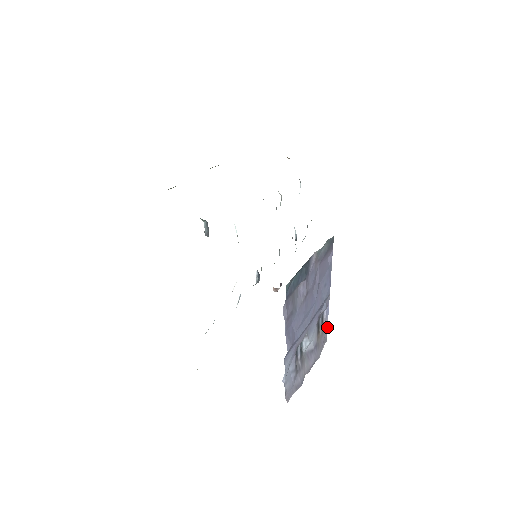
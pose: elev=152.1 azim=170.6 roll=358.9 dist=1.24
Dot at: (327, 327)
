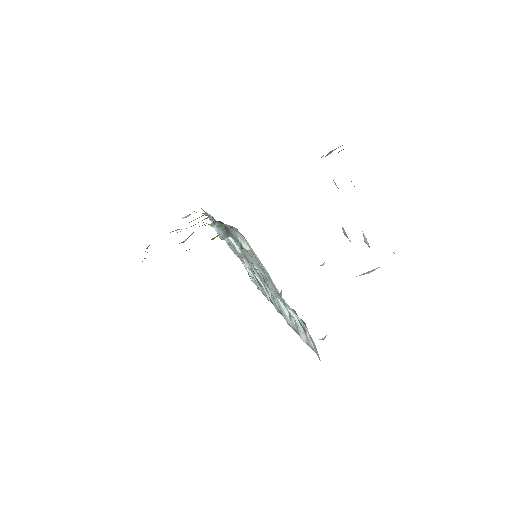
Dot at: occluded
